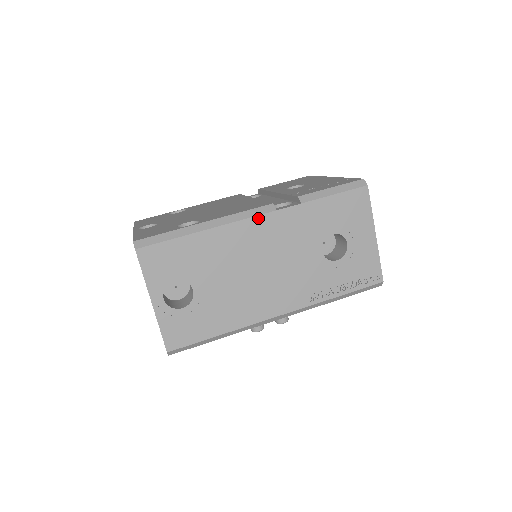
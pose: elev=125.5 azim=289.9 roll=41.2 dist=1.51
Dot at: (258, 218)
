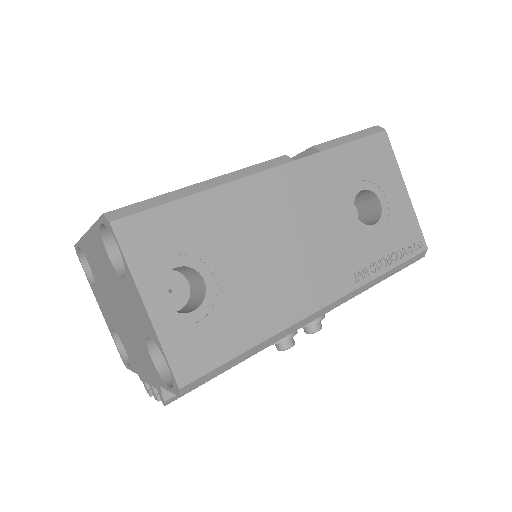
Dot at: (274, 171)
